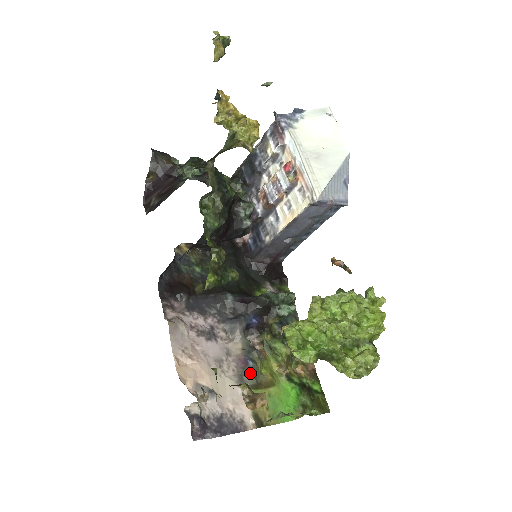
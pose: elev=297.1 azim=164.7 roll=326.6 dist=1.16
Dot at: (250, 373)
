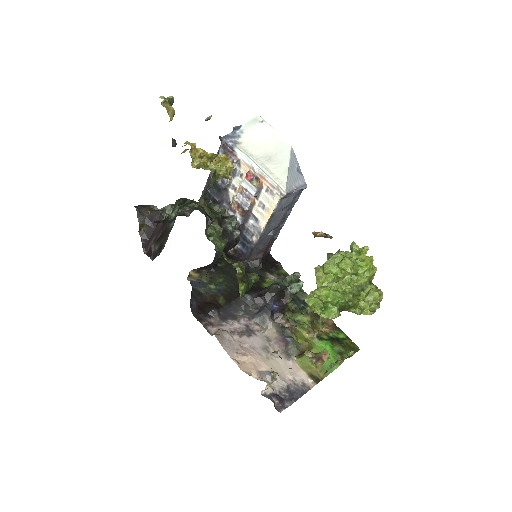
Dot at: (292, 347)
